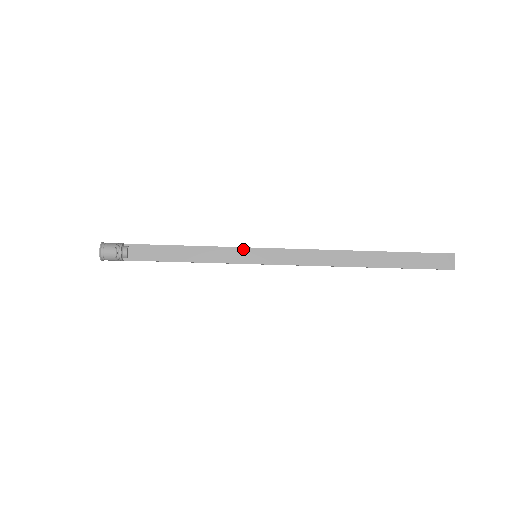
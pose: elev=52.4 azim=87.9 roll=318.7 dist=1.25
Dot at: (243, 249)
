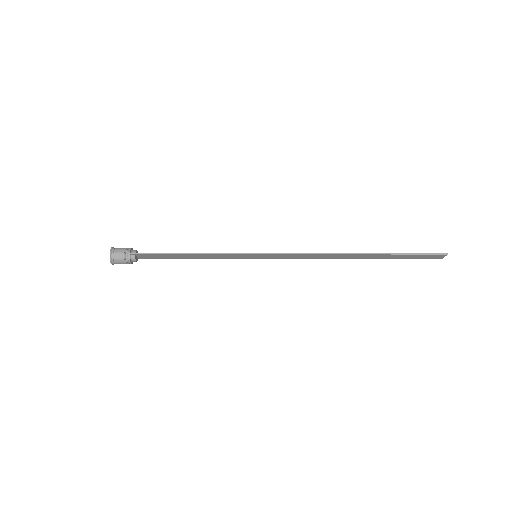
Dot at: (243, 255)
